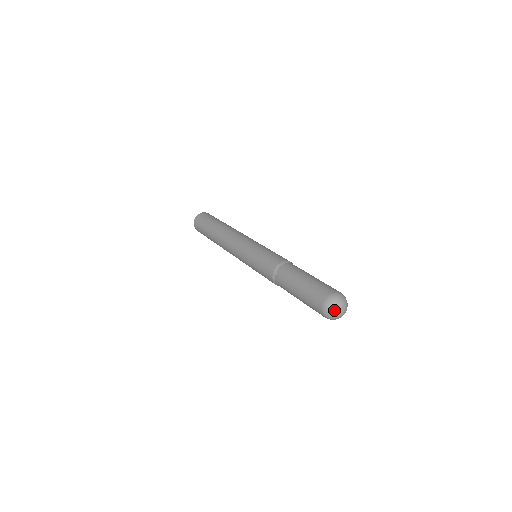
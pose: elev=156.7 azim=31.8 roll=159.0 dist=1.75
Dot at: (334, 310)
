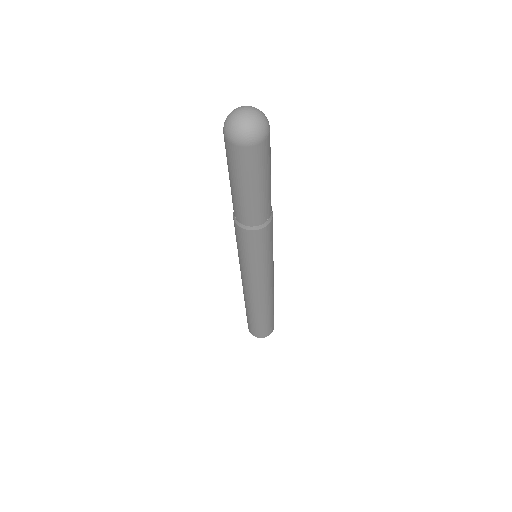
Dot at: (241, 107)
